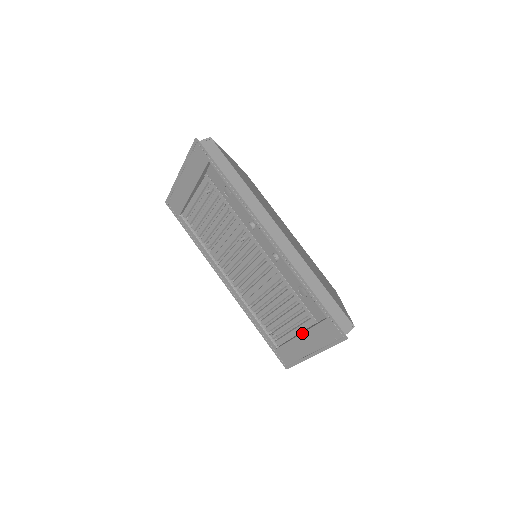
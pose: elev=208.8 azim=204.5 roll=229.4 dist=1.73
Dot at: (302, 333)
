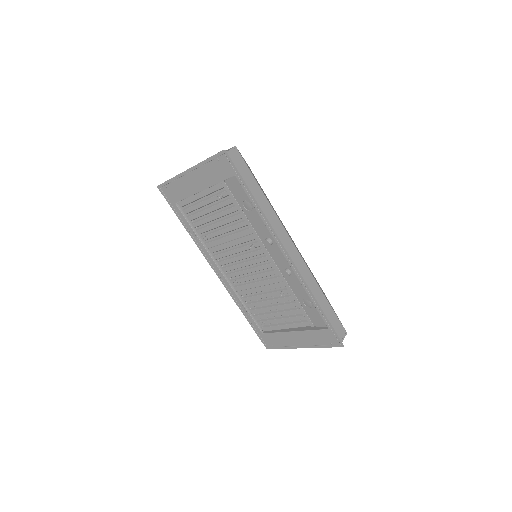
Dot at: (296, 331)
